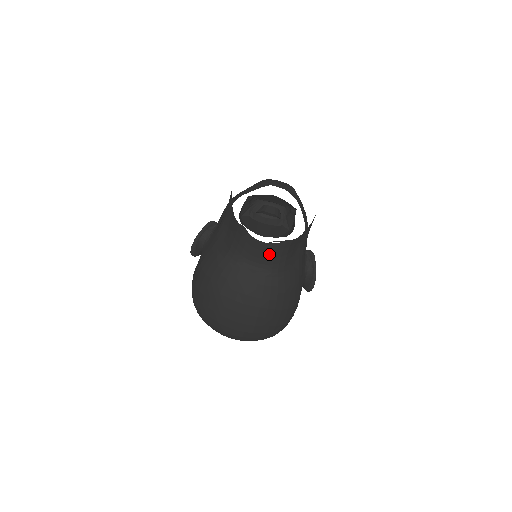
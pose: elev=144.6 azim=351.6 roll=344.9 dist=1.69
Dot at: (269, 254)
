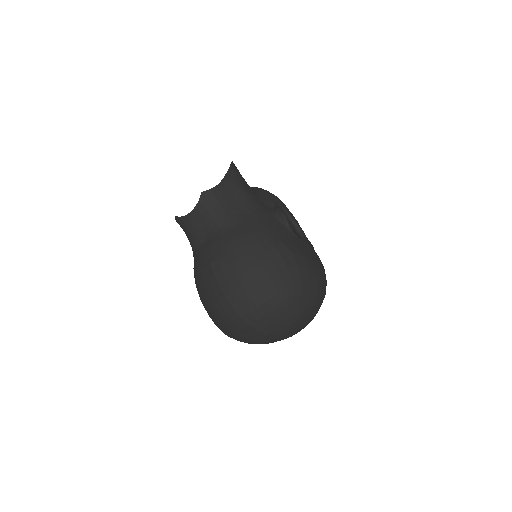
Dot at: (205, 218)
